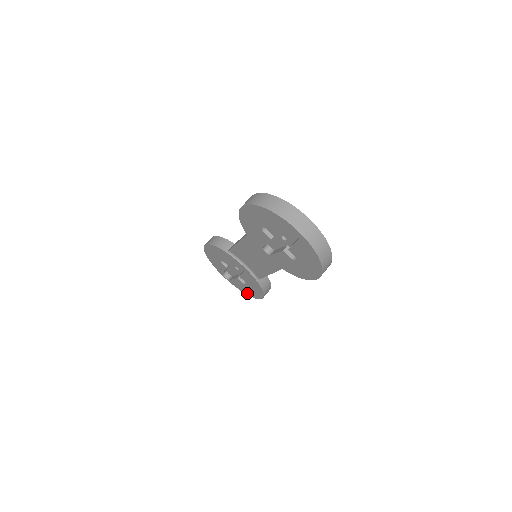
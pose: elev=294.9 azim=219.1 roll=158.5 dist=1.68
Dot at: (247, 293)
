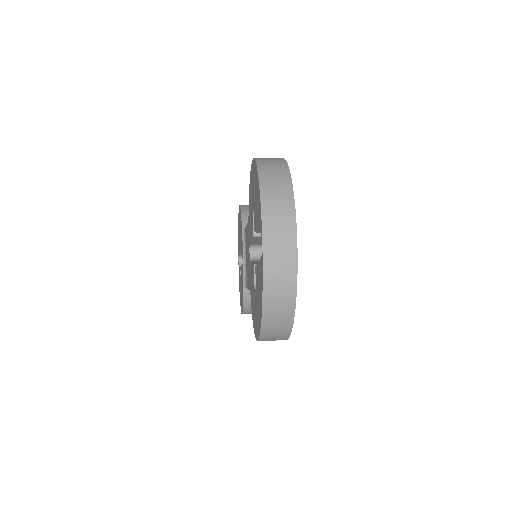
Dot at: occluded
